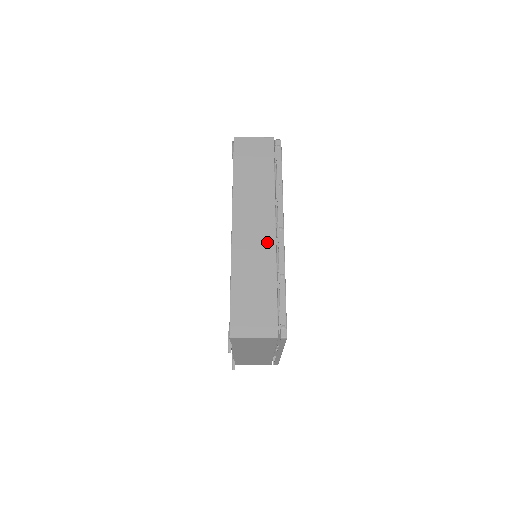
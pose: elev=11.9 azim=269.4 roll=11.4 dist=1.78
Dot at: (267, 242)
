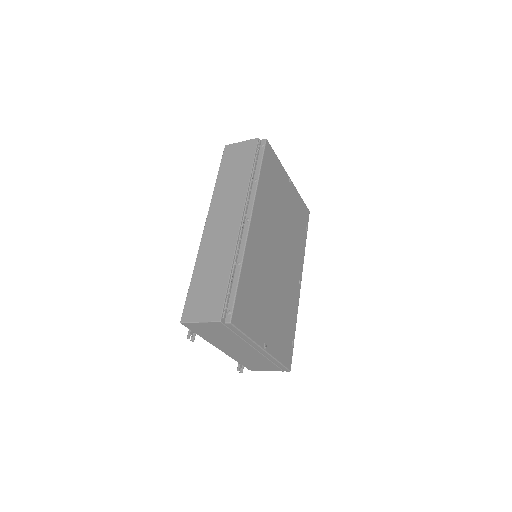
Dot at: (231, 233)
